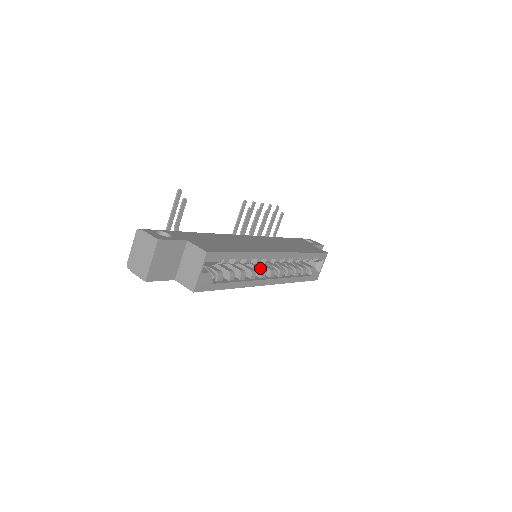
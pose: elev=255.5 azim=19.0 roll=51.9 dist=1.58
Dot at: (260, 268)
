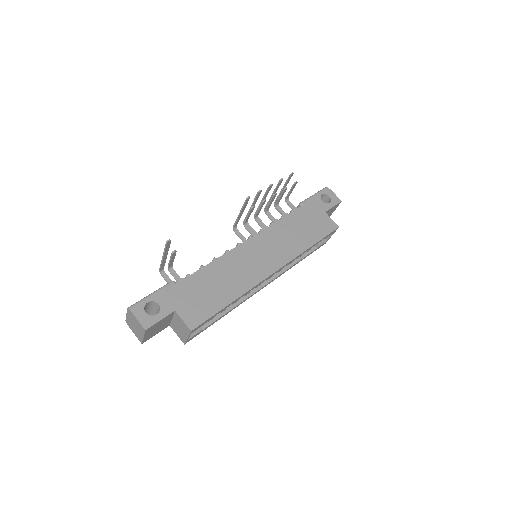
Dot at: occluded
